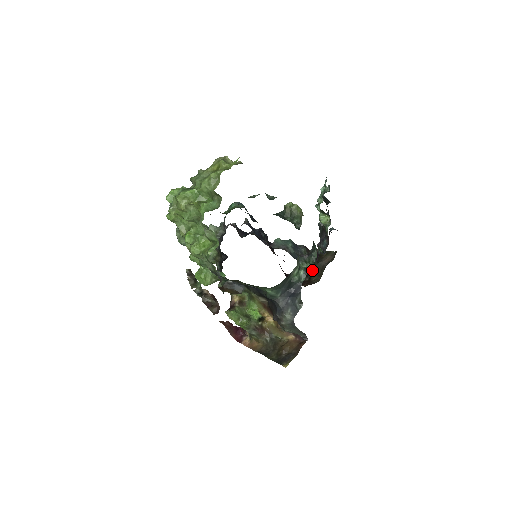
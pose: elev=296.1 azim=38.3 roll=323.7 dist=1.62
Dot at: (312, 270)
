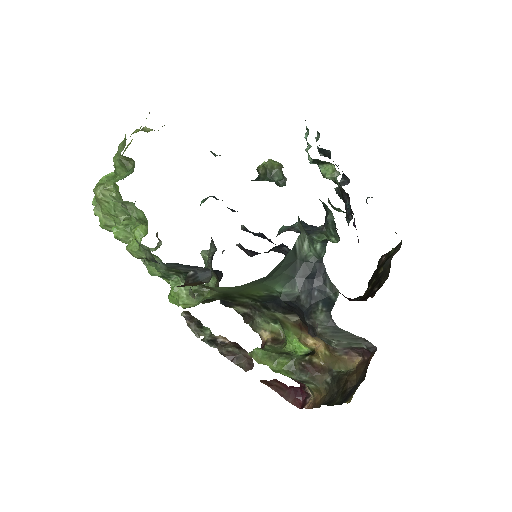
Dot at: (338, 241)
